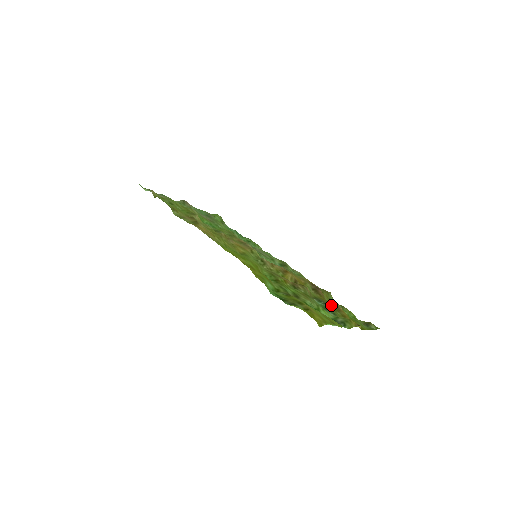
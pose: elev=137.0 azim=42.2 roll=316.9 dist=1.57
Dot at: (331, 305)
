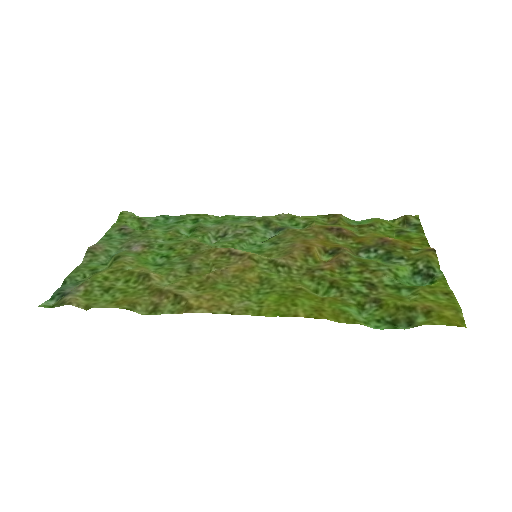
Dot at: (381, 245)
